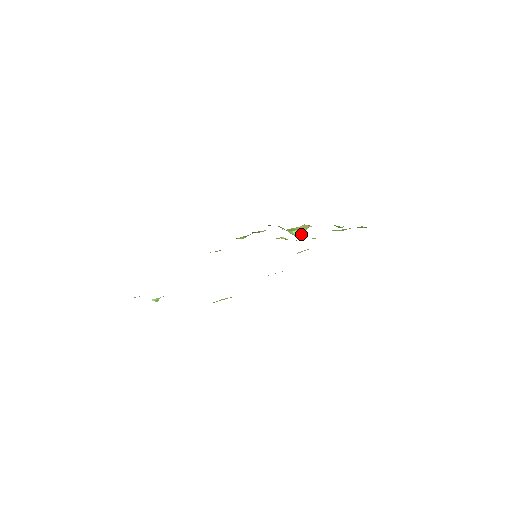
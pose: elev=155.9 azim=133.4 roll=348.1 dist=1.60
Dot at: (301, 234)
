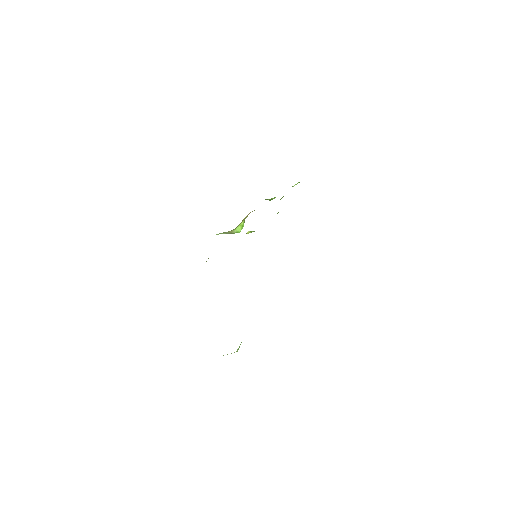
Dot at: (242, 227)
